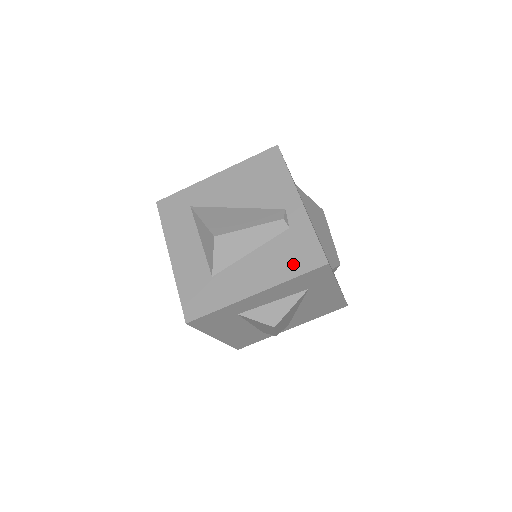
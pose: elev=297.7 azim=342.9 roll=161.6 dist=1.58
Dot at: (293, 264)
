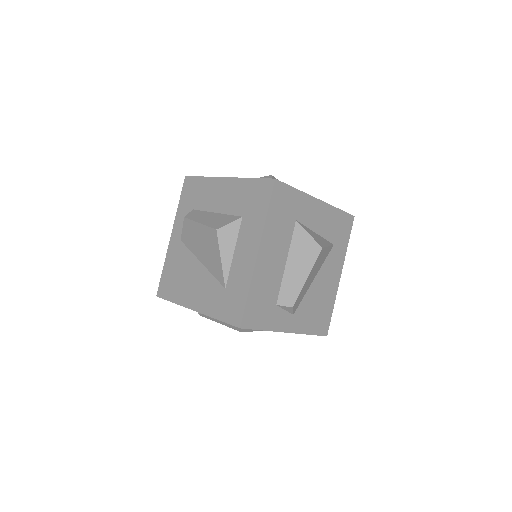
Dot at: occluded
